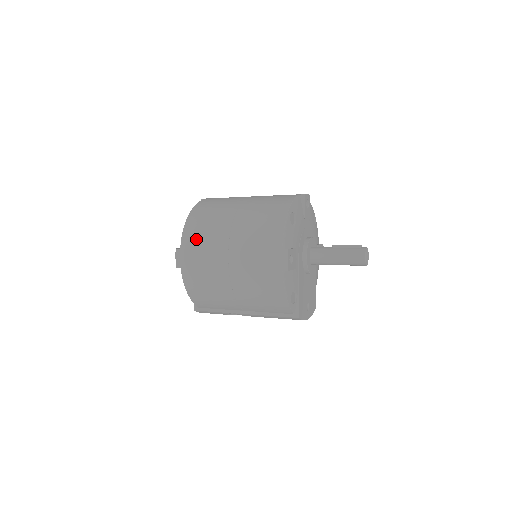
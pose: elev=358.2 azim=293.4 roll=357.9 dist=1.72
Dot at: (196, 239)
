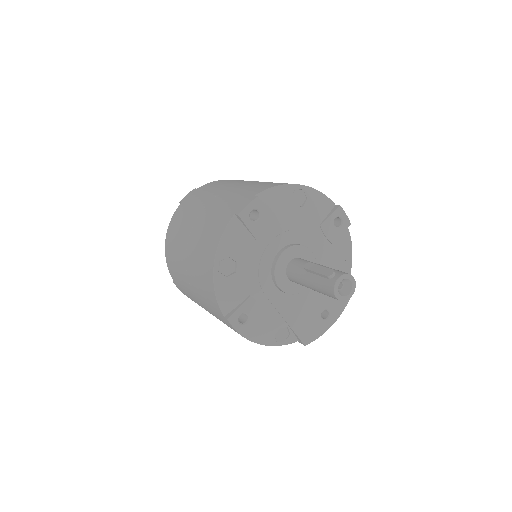
Dot at: (176, 278)
